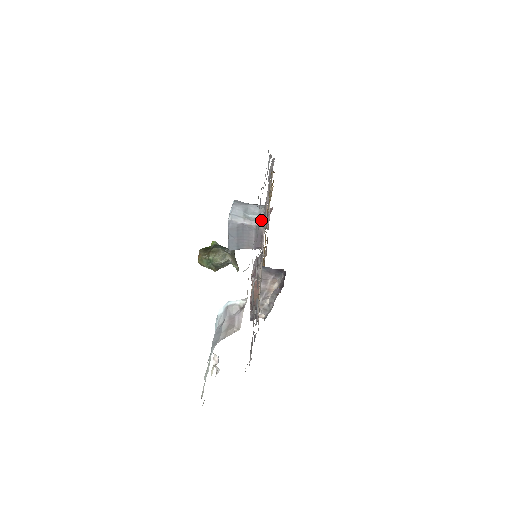
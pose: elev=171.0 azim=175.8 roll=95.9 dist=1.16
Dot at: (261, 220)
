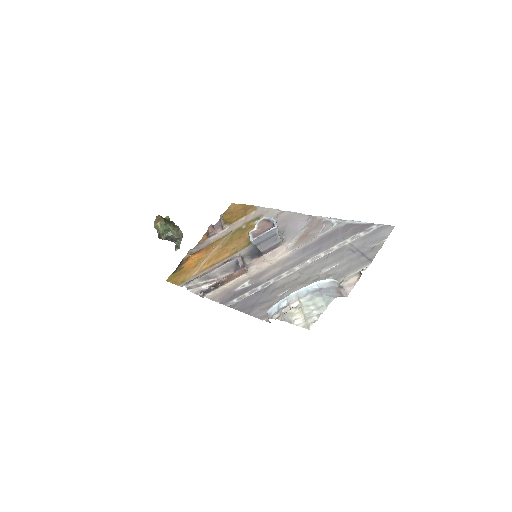
Dot at: (283, 240)
